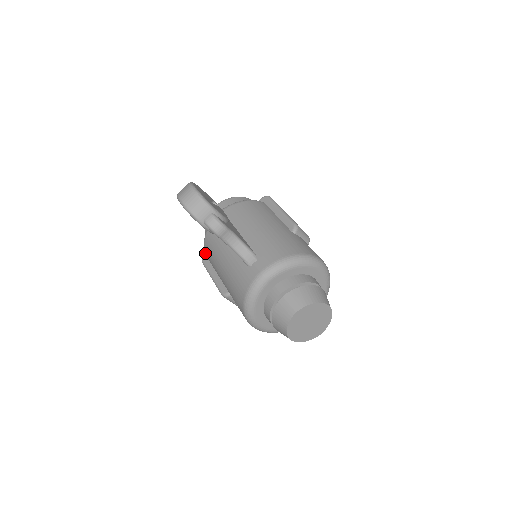
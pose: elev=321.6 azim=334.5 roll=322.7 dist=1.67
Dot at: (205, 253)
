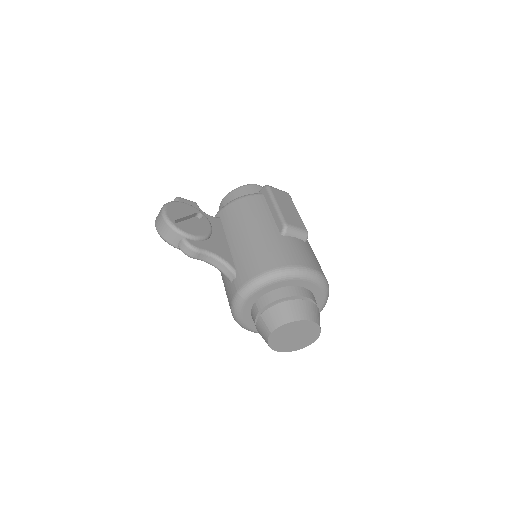
Dot at: occluded
